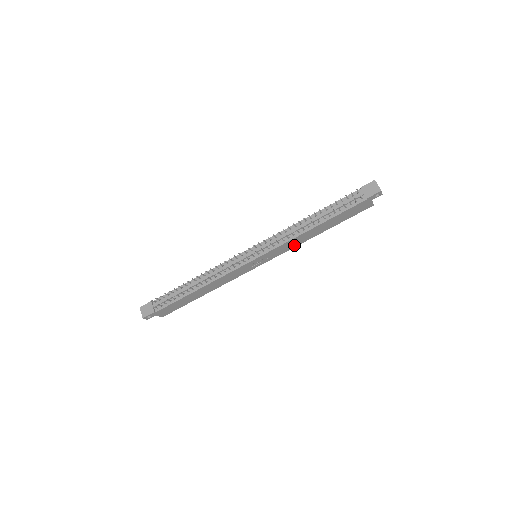
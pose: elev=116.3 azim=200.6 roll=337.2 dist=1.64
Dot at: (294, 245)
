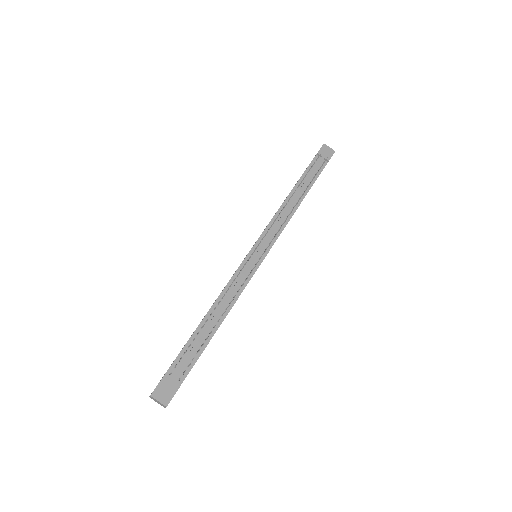
Dot at: occluded
